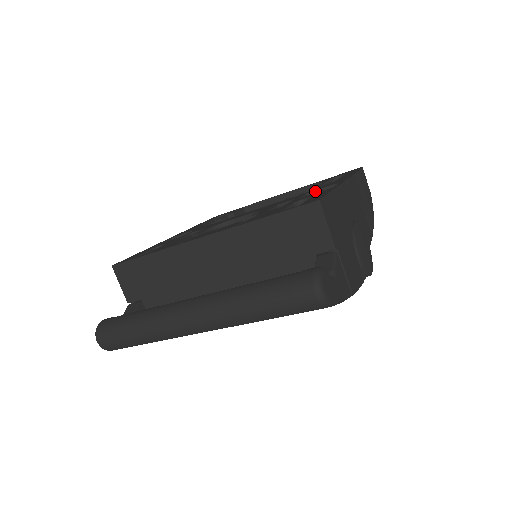
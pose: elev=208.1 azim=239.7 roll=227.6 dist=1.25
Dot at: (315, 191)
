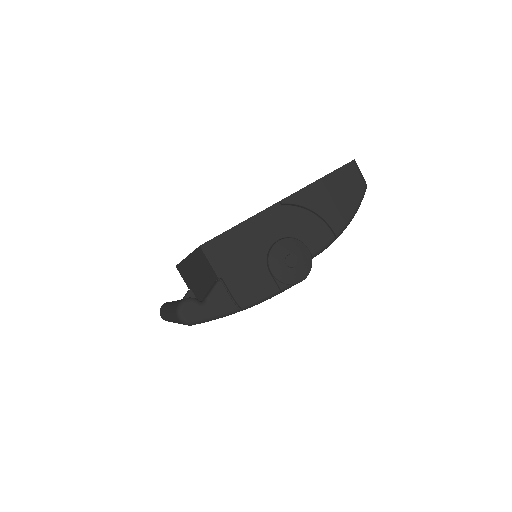
Dot at: occluded
